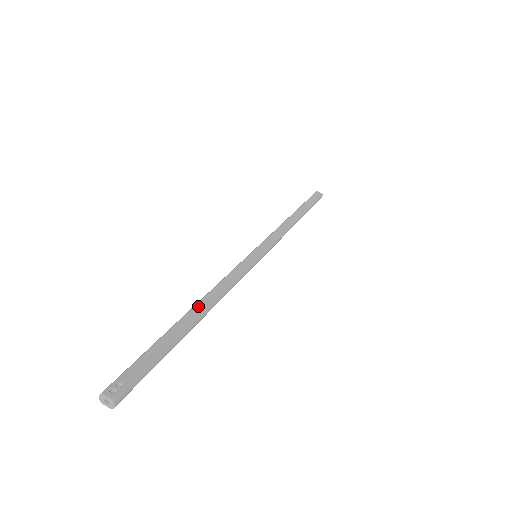
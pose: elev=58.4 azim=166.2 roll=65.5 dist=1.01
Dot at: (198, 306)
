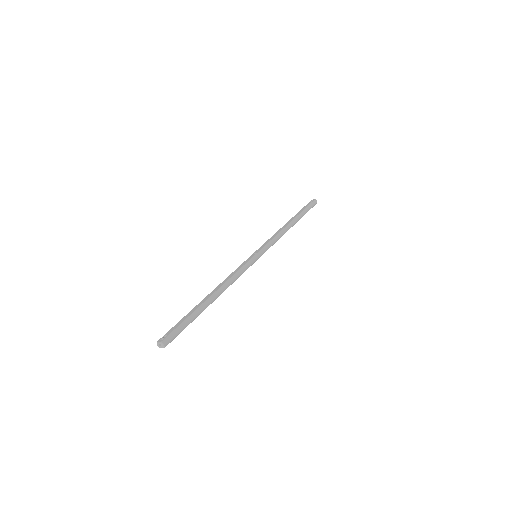
Dot at: (211, 293)
